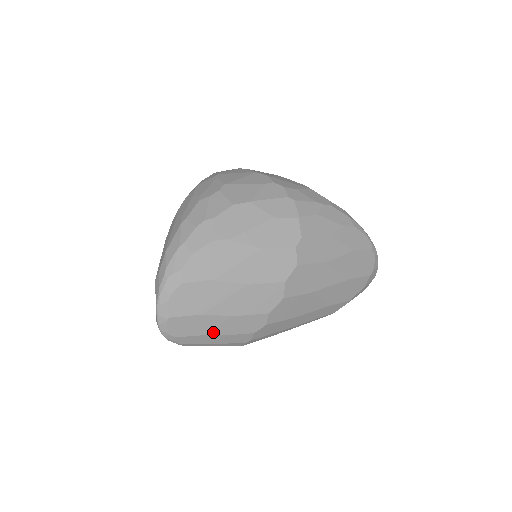
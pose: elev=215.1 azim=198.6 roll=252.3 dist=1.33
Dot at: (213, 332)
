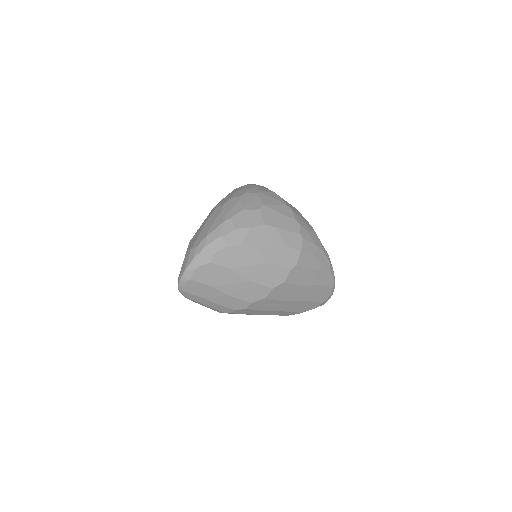
Dot at: (211, 299)
